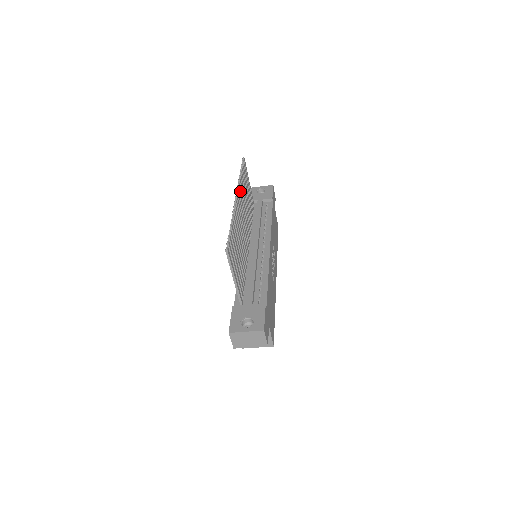
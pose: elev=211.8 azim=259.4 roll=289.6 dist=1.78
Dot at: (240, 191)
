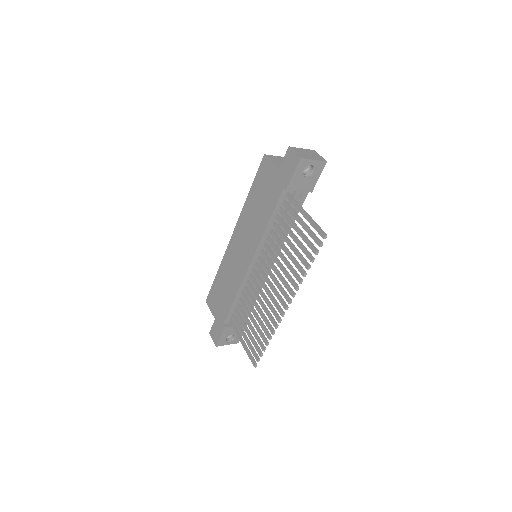
Dot at: (293, 285)
